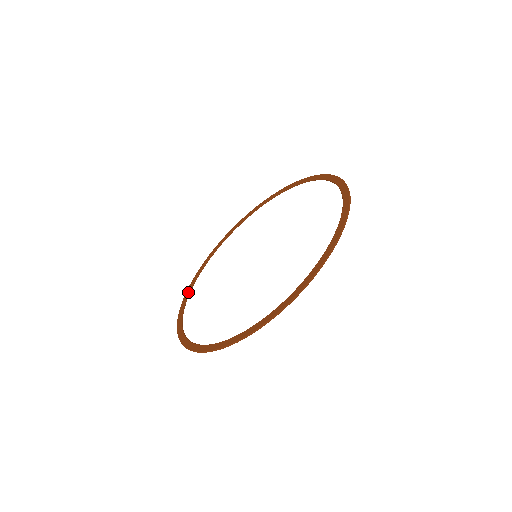
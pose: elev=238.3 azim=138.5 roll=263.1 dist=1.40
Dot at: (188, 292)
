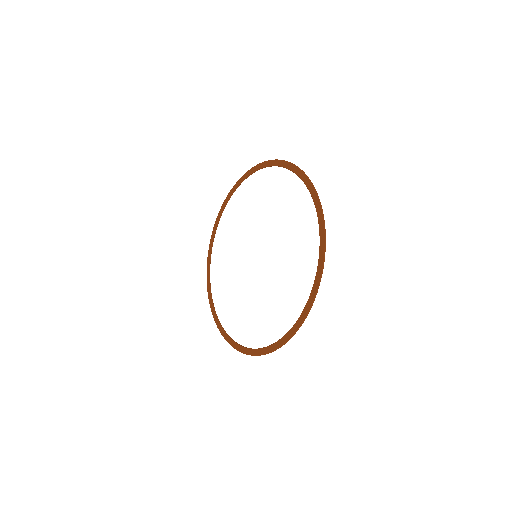
Dot at: (226, 202)
